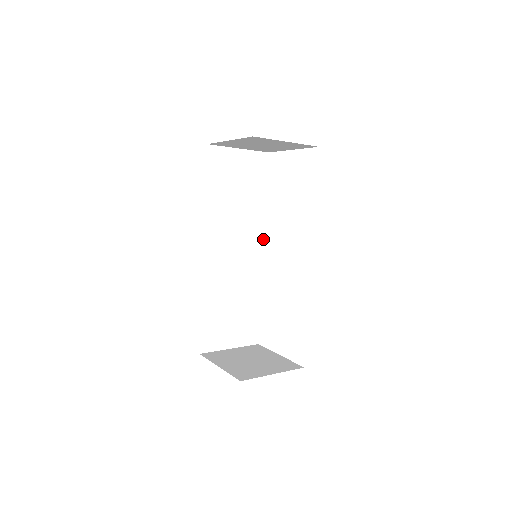
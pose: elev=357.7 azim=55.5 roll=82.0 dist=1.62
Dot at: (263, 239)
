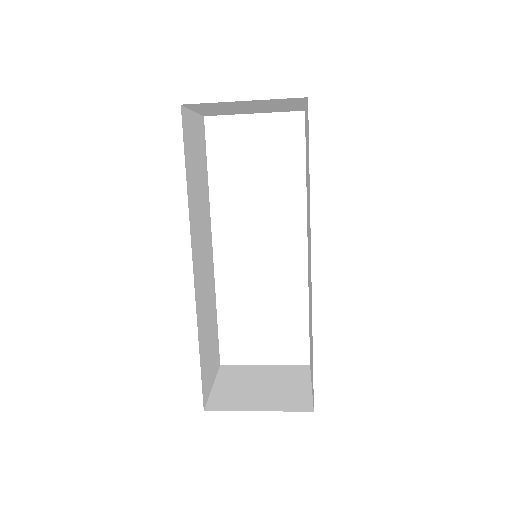
Dot at: (211, 233)
